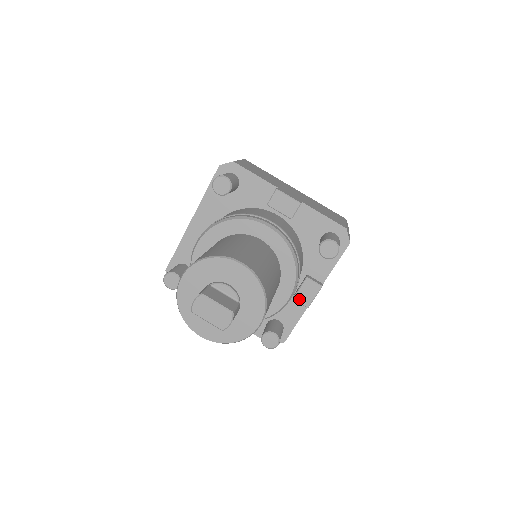
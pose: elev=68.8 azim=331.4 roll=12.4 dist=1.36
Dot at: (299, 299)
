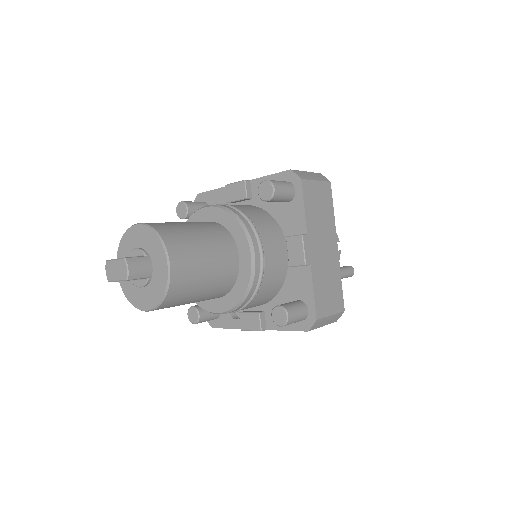
Dot at: (293, 262)
